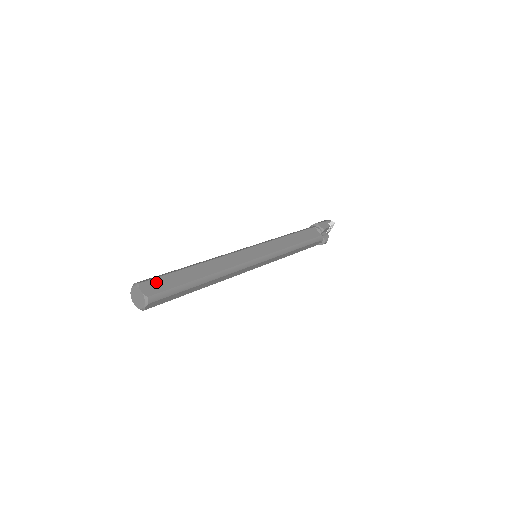
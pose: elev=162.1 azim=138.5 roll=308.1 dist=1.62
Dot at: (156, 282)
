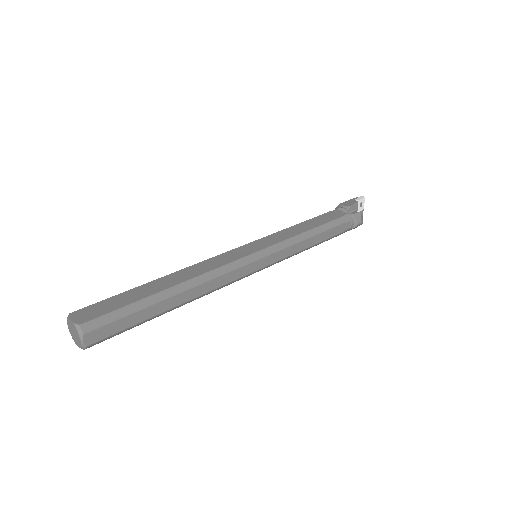
Dot at: (96, 307)
